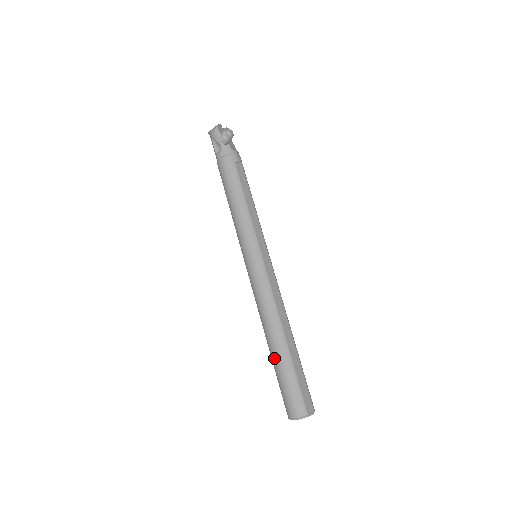
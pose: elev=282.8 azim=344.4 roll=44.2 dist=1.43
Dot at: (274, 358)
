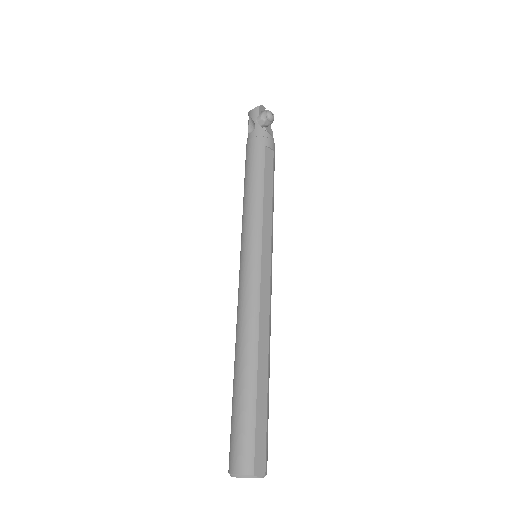
Dot at: (235, 384)
